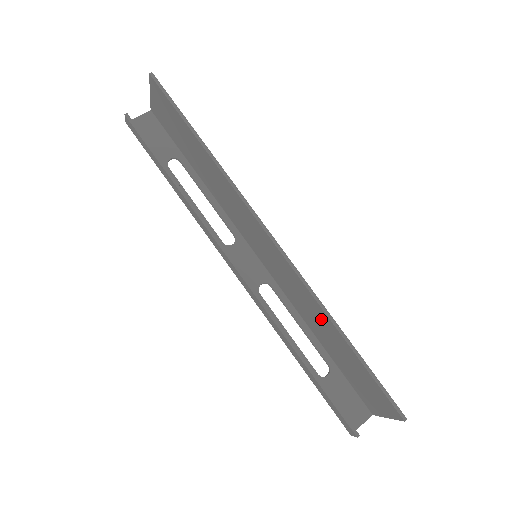
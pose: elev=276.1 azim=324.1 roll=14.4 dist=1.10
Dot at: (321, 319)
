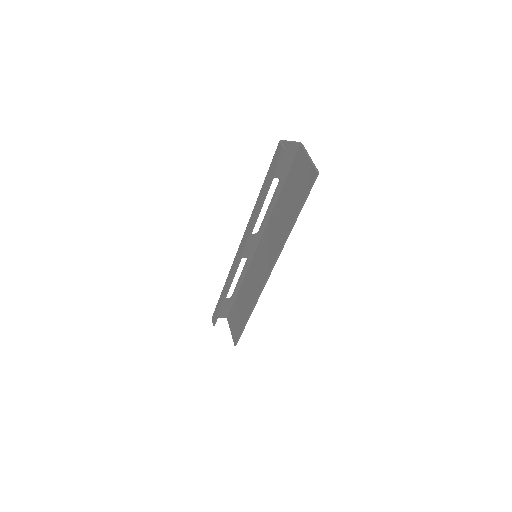
Dot at: (249, 301)
